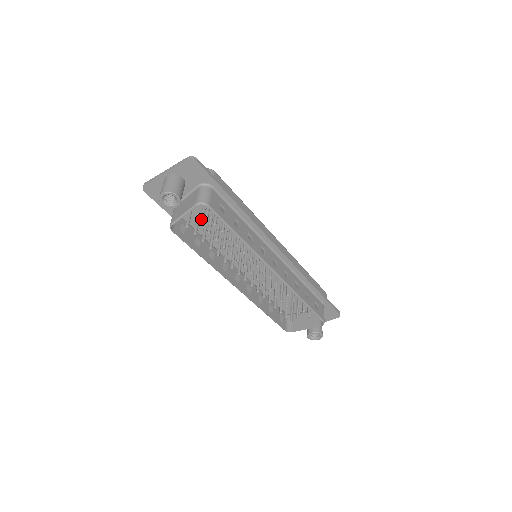
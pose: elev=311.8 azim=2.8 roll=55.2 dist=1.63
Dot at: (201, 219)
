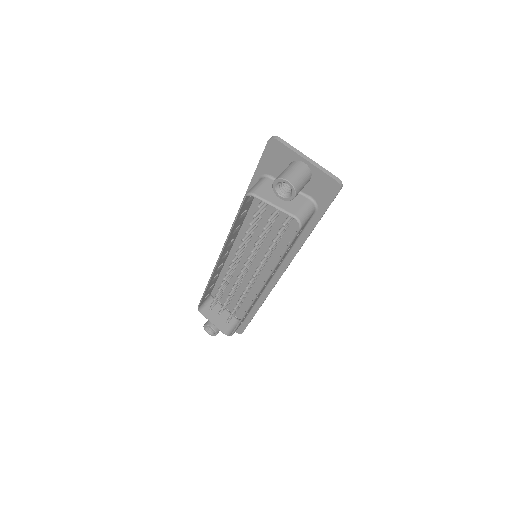
Dot at: (275, 215)
